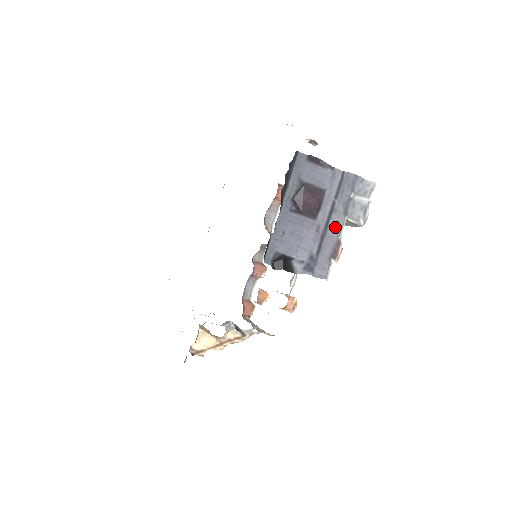
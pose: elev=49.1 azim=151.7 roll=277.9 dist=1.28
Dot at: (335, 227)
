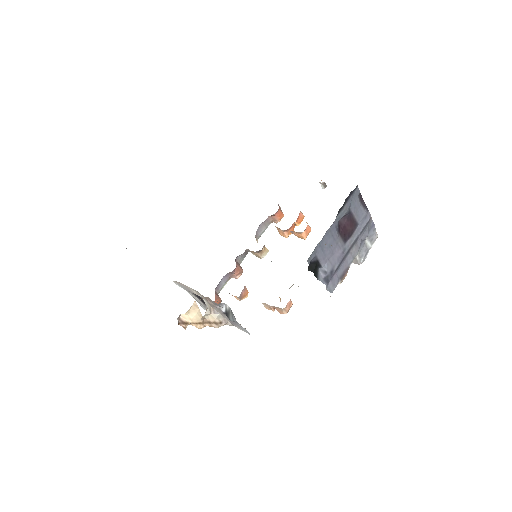
Dot at: (351, 256)
